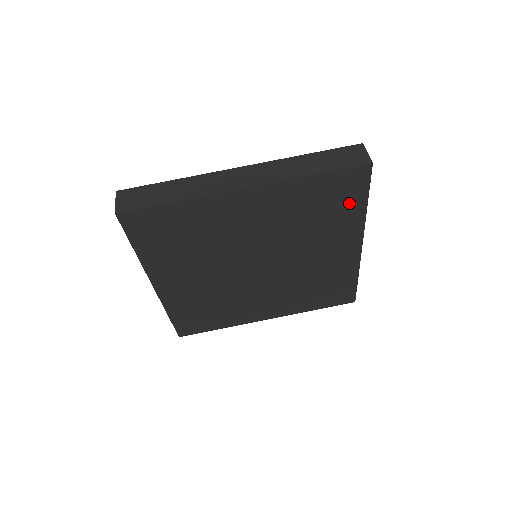
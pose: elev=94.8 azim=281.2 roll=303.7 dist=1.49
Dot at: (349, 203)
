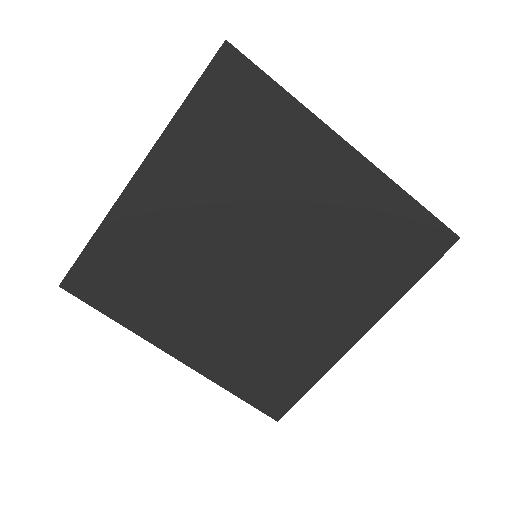
Dot at: (261, 106)
